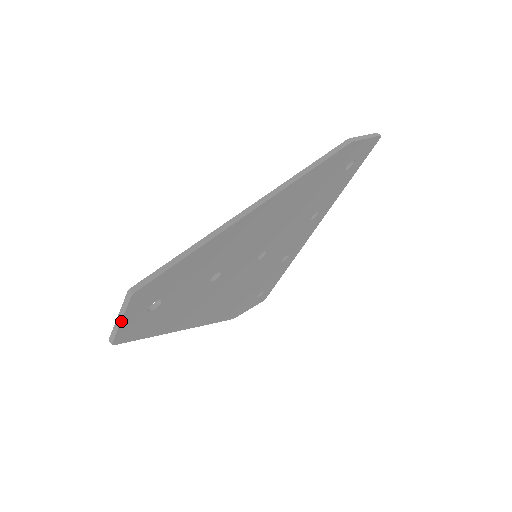
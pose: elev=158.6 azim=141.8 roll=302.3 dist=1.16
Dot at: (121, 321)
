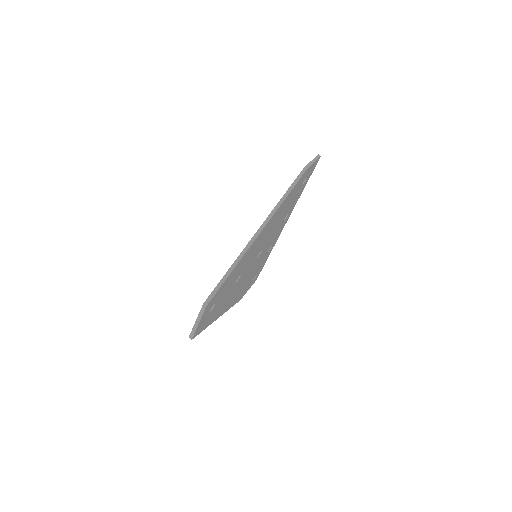
Dot at: (198, 323)
